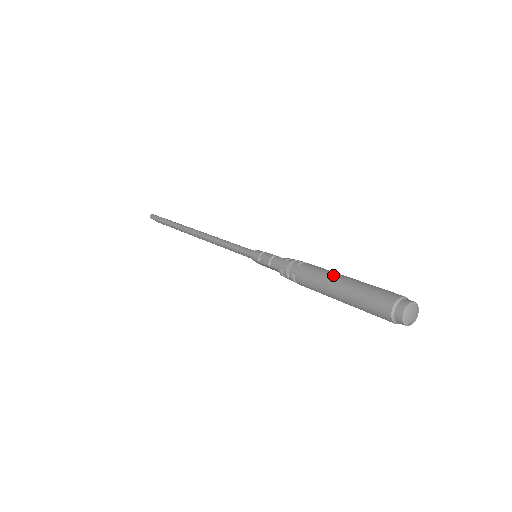
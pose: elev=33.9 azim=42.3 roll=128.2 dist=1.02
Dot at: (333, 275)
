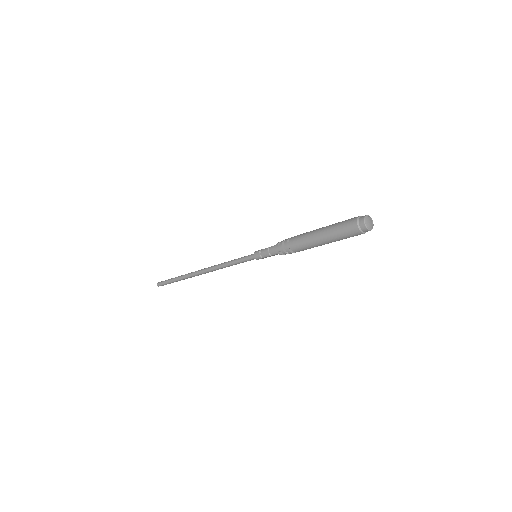
Dot at: (313, 233)
